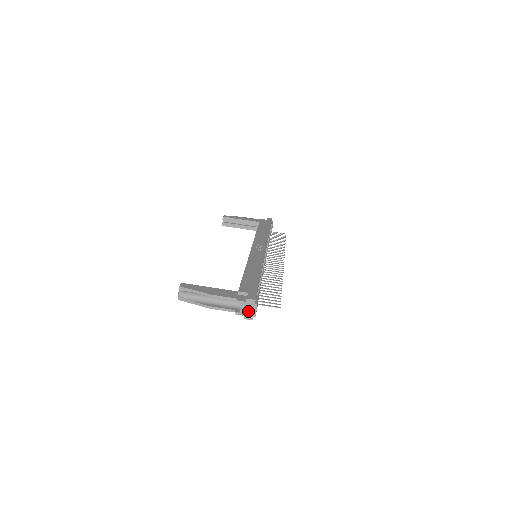
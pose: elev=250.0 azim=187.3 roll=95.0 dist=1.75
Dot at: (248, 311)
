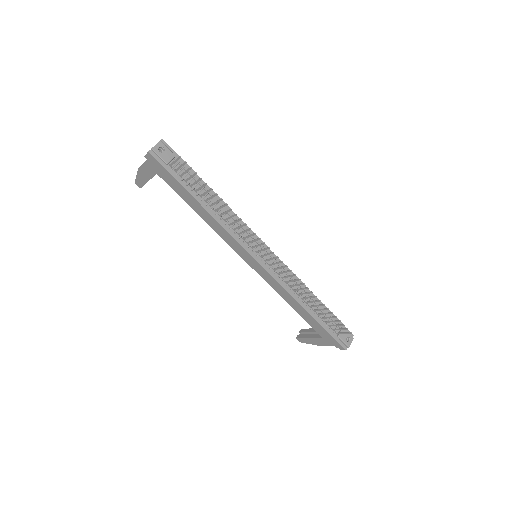
Dot at: occluded
